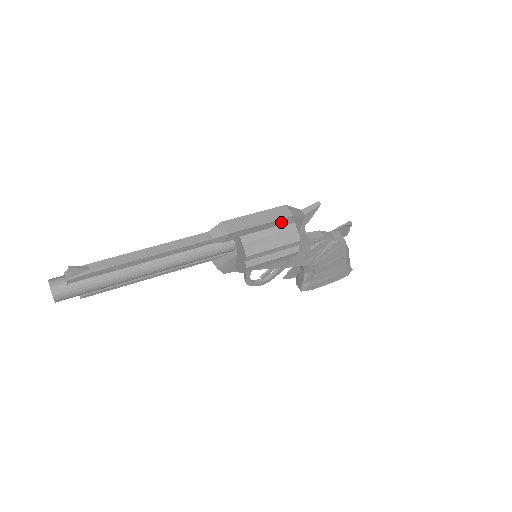
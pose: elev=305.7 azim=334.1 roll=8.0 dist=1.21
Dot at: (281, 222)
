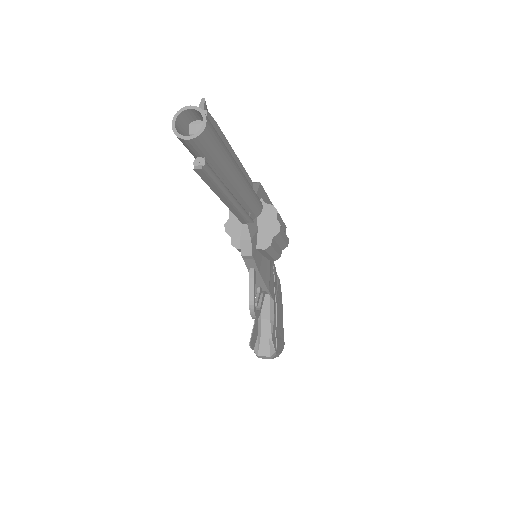
Dot at: occluded
